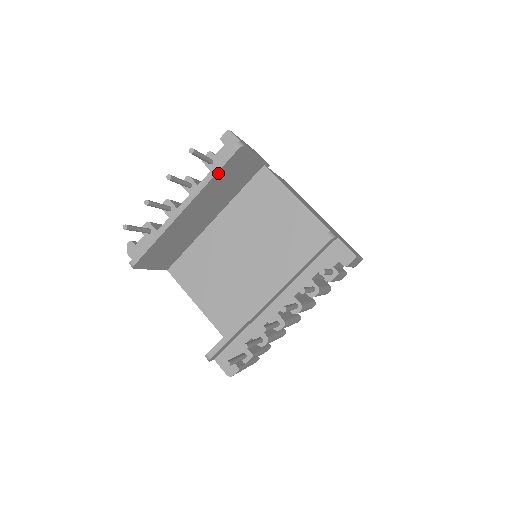
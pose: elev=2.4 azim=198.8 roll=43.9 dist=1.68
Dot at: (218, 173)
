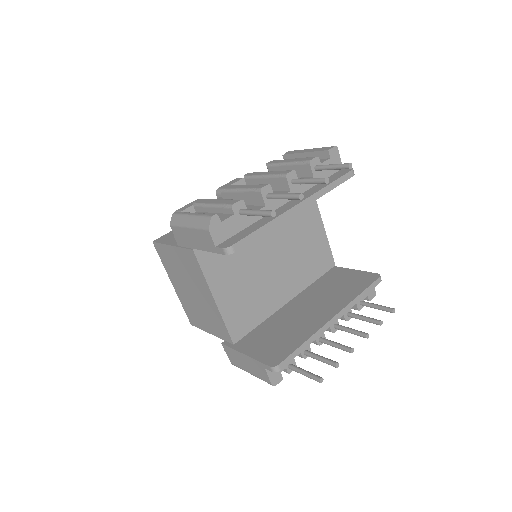
Dot at: (332, 188)
